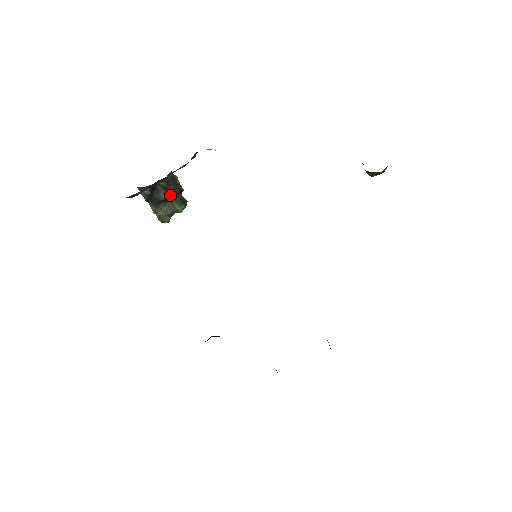
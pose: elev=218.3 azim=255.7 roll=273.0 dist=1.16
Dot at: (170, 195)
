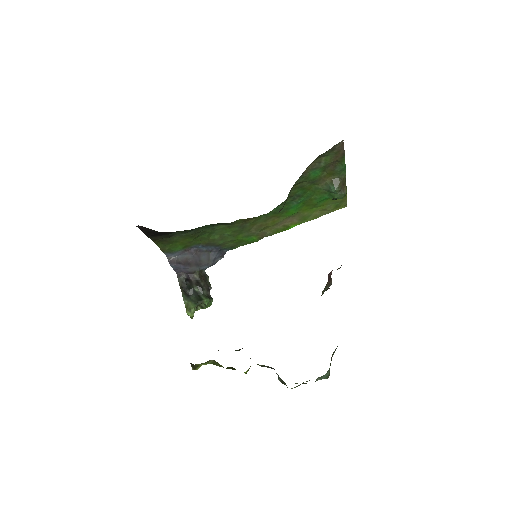
Dot at: (200, 286)
